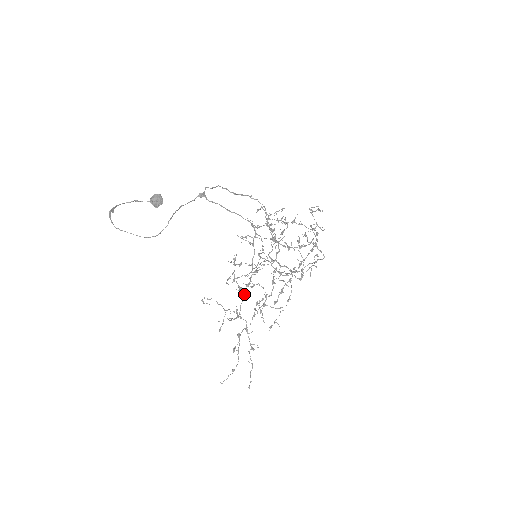
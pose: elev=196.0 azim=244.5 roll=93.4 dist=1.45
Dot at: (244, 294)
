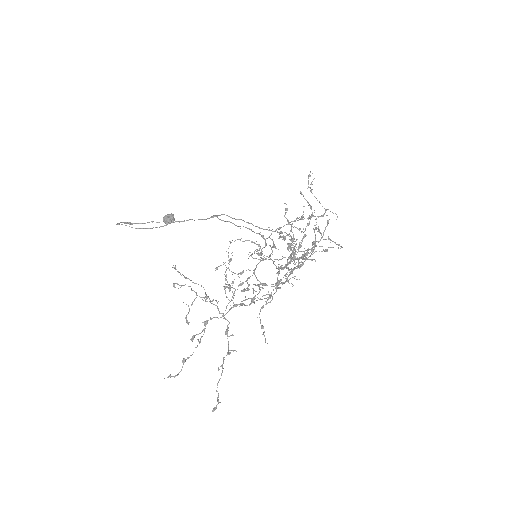
Dot at: (234, 293)
